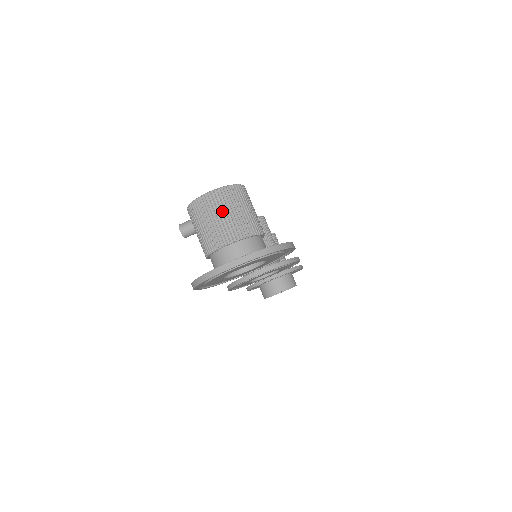
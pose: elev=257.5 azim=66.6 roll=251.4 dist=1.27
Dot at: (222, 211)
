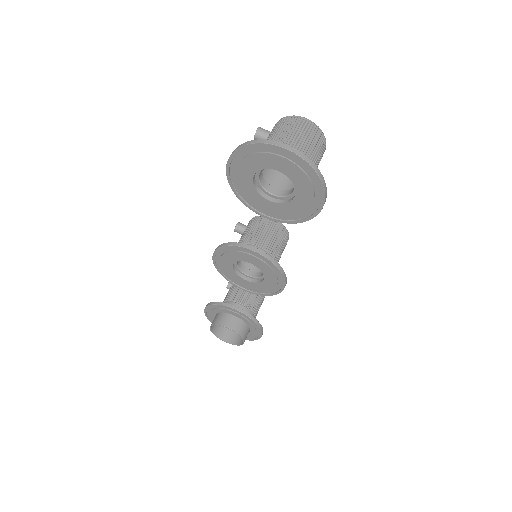
Dot at: (303, 132)
